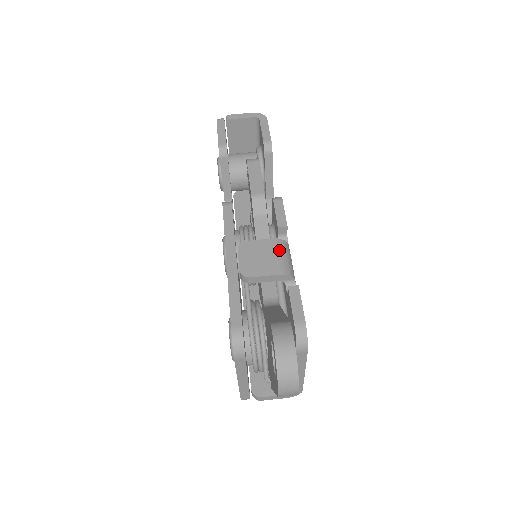
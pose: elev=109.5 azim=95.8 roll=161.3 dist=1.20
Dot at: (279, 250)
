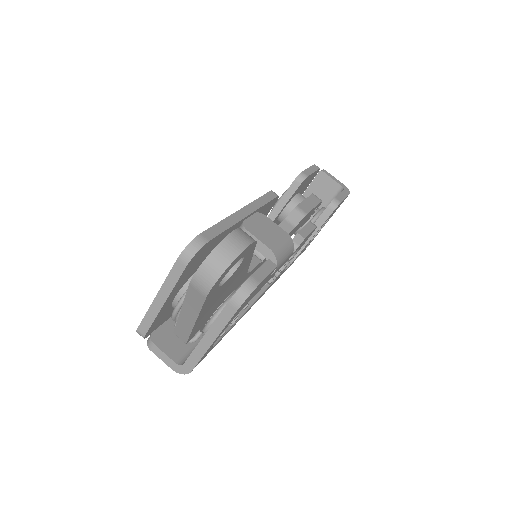
Dot at: (285, 241)
